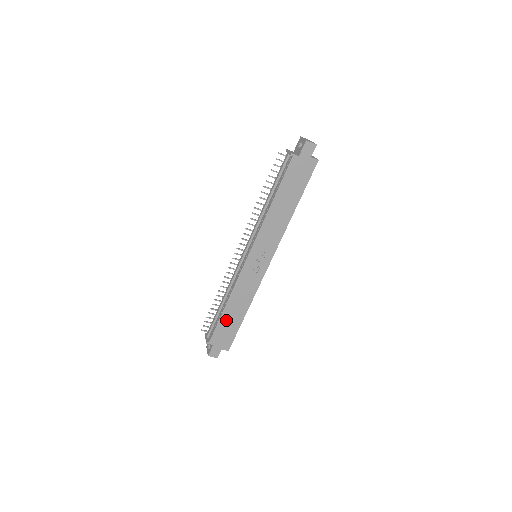
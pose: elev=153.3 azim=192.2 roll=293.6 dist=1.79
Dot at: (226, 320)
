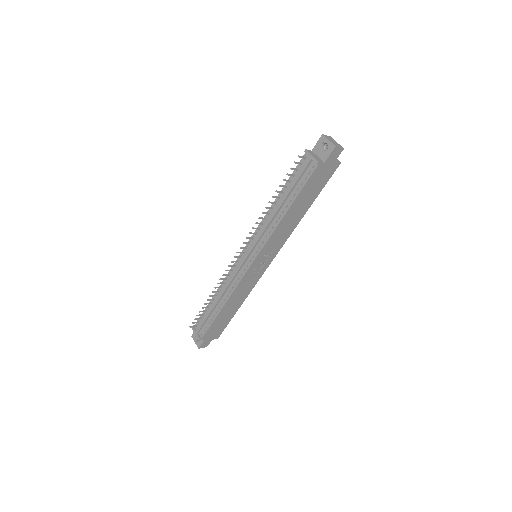
Dot at: (221, 318)
